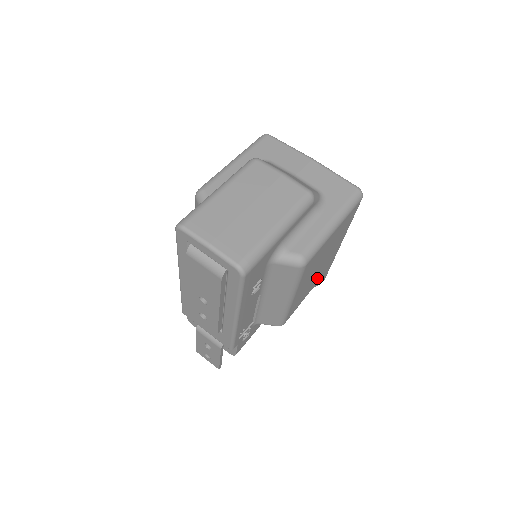
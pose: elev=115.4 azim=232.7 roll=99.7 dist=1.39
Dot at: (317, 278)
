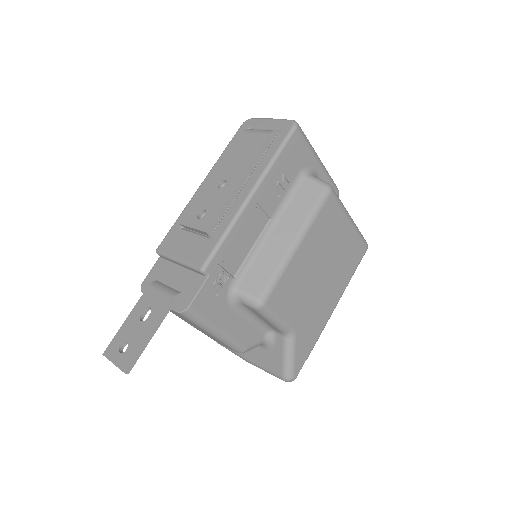
Dot at: (306, 312)
